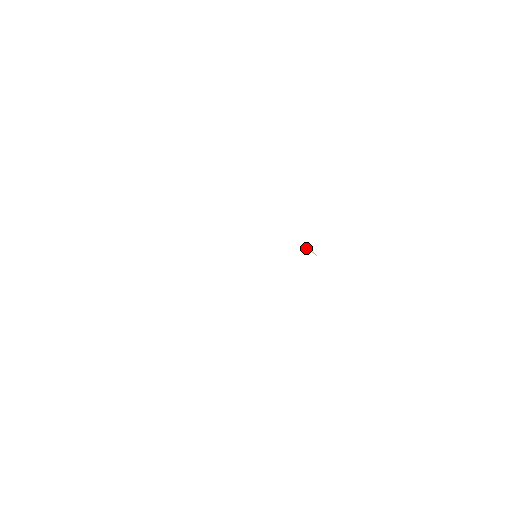
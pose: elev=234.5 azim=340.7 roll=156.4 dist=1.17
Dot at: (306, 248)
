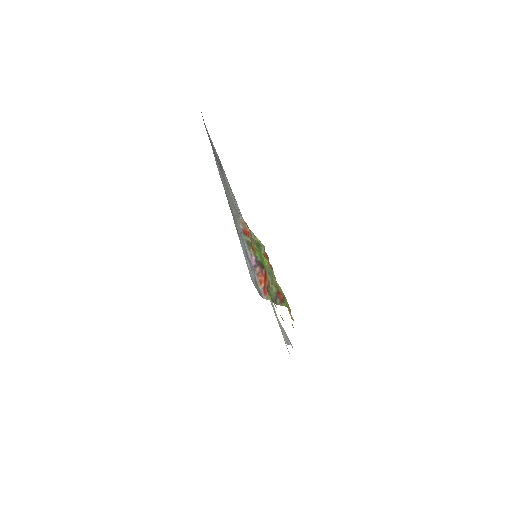
Dot at: occluded
